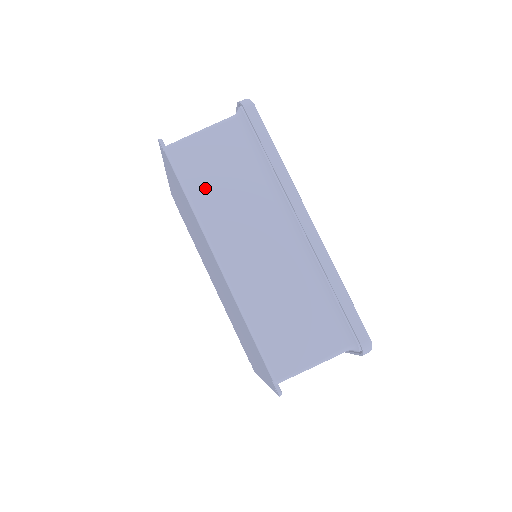
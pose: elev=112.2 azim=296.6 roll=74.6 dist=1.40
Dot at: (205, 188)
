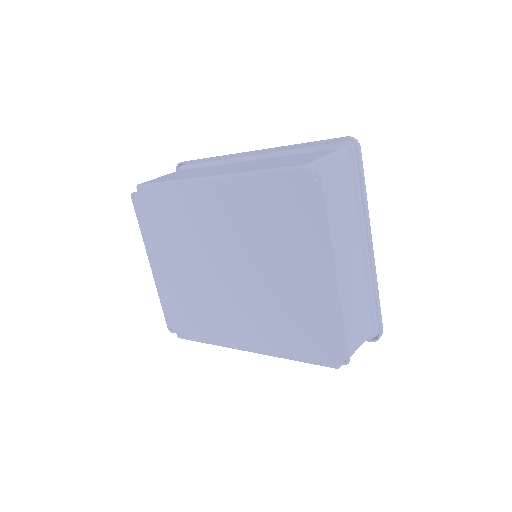
Dot at: (175, 178)
